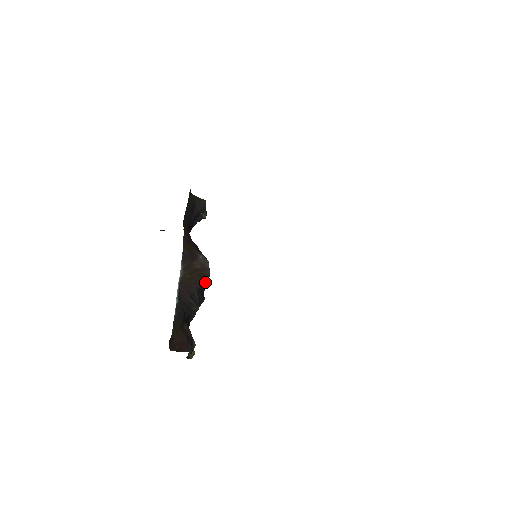
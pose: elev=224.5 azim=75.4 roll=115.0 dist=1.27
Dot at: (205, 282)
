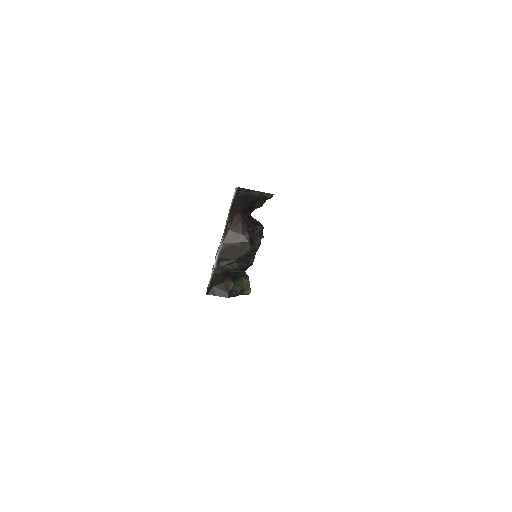
Dot at: (245, 255)
